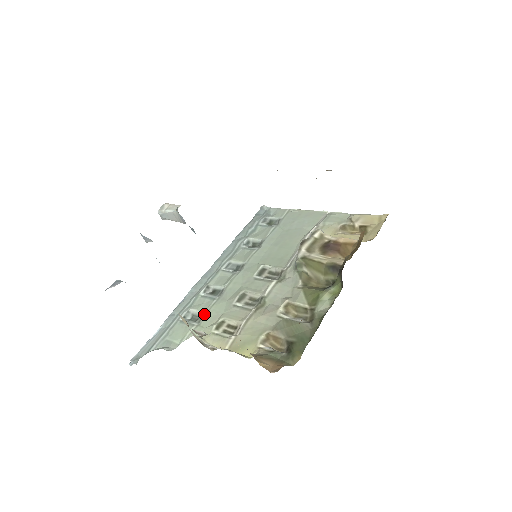
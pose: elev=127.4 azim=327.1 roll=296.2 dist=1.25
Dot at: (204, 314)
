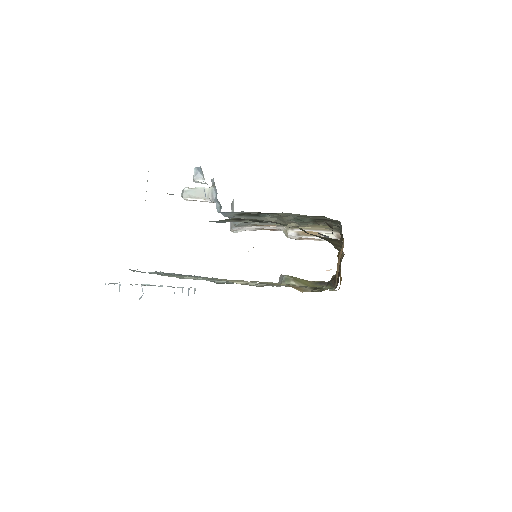
Dot at: occluded
